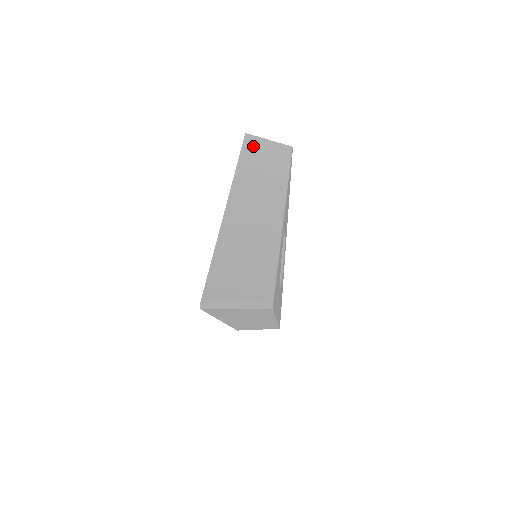
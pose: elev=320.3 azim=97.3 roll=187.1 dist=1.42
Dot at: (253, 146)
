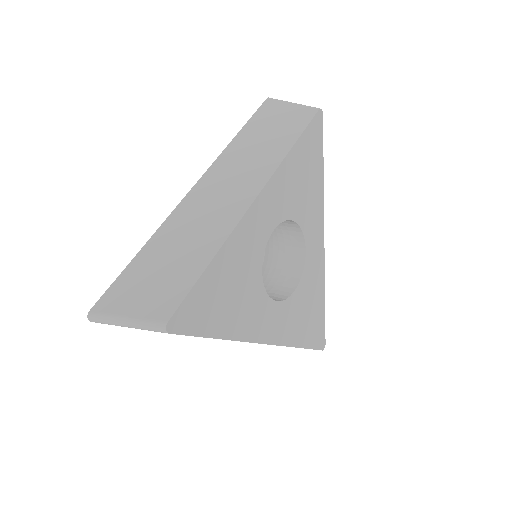
Dot at: (267, 113)
